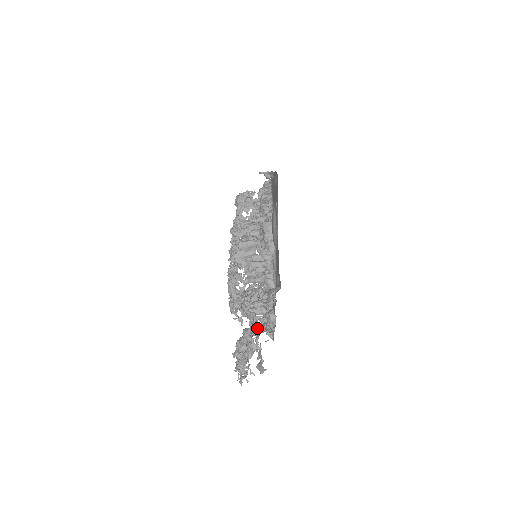
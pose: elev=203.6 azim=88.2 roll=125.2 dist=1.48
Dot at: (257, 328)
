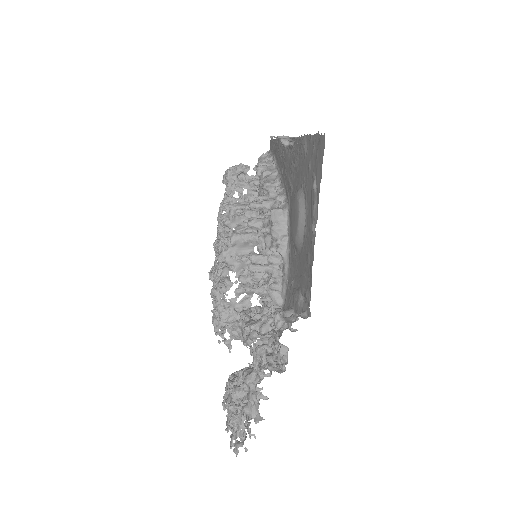
Dot at: (268, 373)
